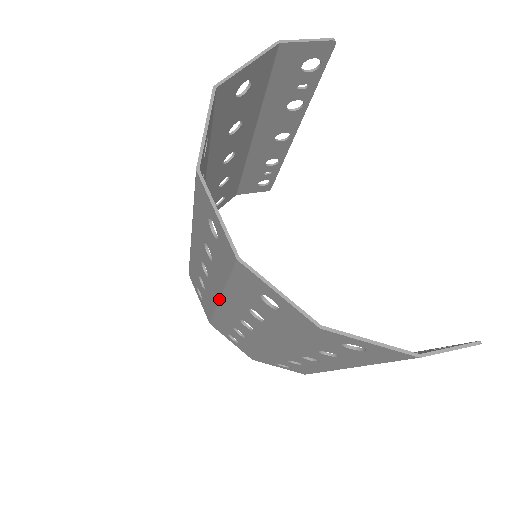
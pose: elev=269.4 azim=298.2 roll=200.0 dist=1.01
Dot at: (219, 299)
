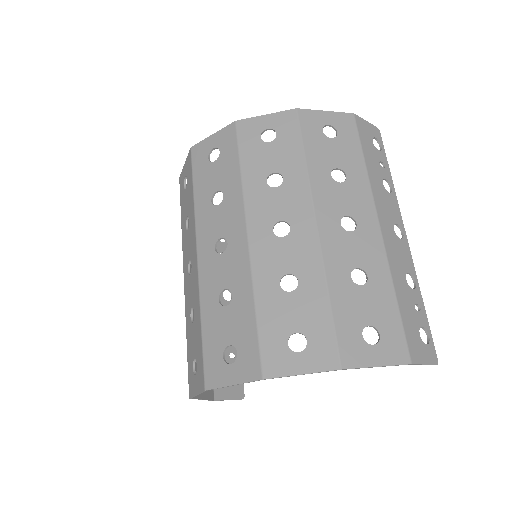
Dot at: (246, 228)
